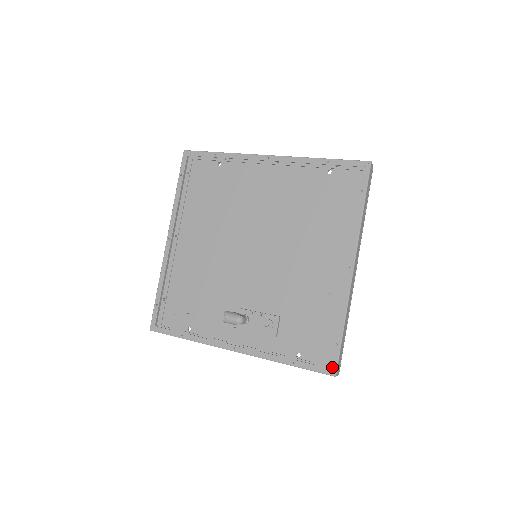
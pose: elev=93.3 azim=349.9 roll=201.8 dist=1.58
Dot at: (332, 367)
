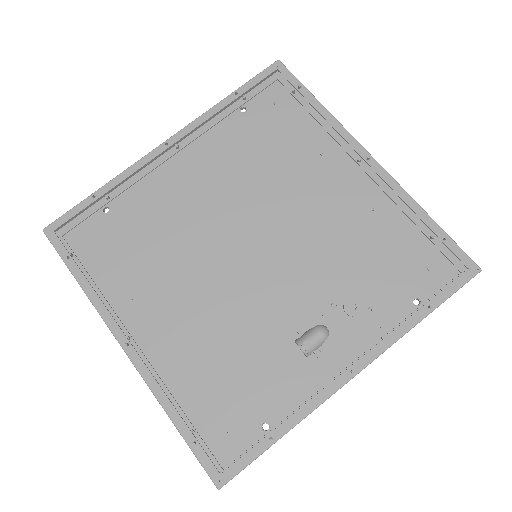
Dot at: (468, 265)
